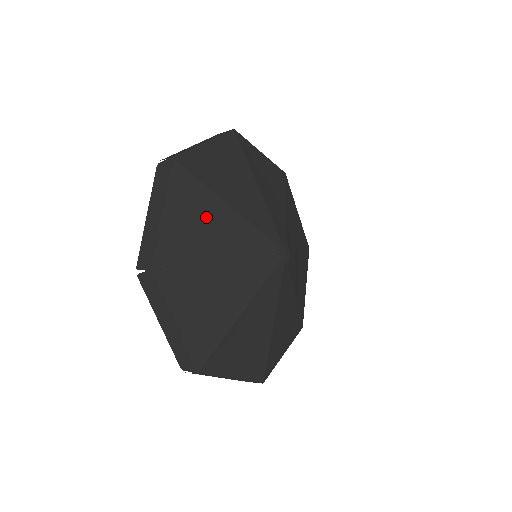
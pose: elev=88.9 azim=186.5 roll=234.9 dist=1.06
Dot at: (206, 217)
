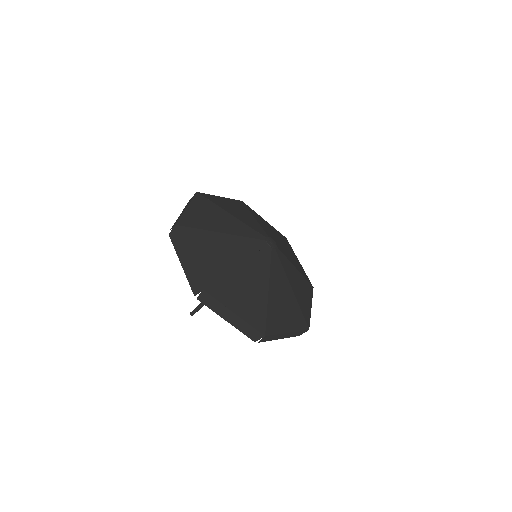
Dot at: (214, 246)
